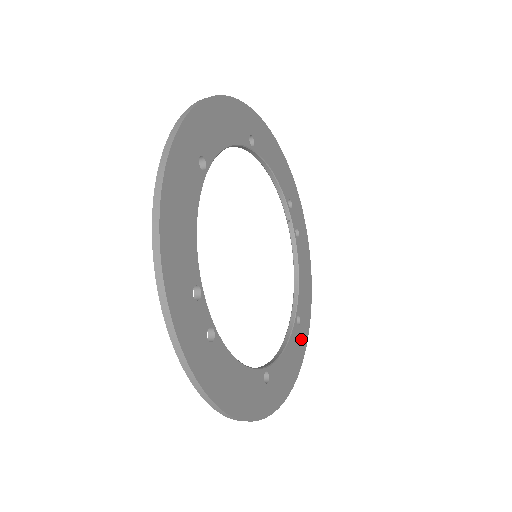
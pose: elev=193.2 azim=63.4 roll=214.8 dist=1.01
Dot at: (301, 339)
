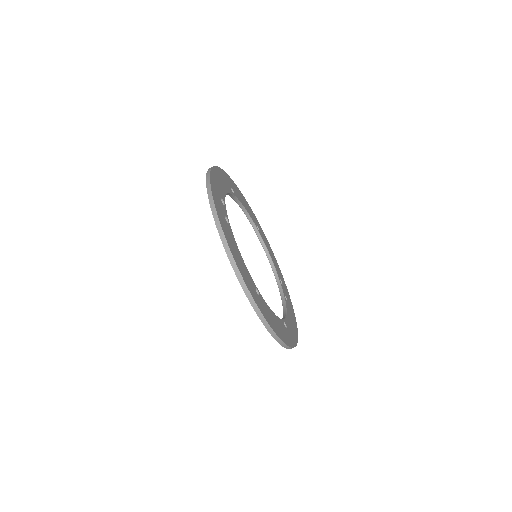
Dot at: (287, 336)
